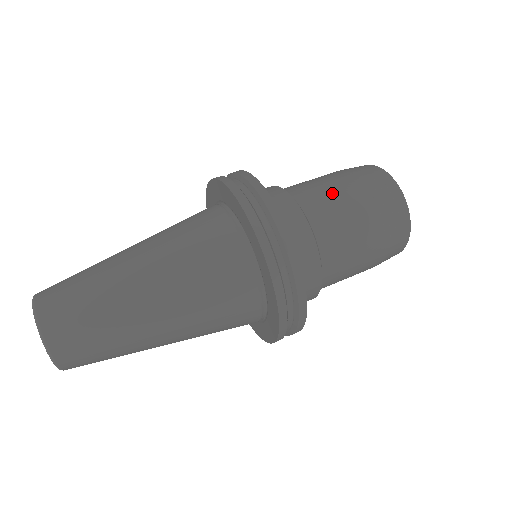
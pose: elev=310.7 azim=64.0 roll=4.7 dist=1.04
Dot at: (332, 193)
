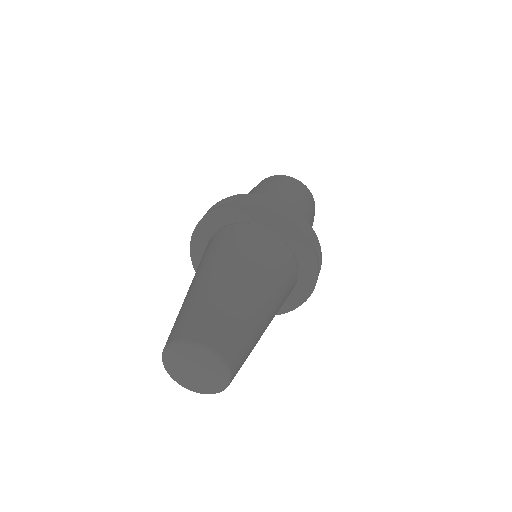
Dot at: (292, 200)
